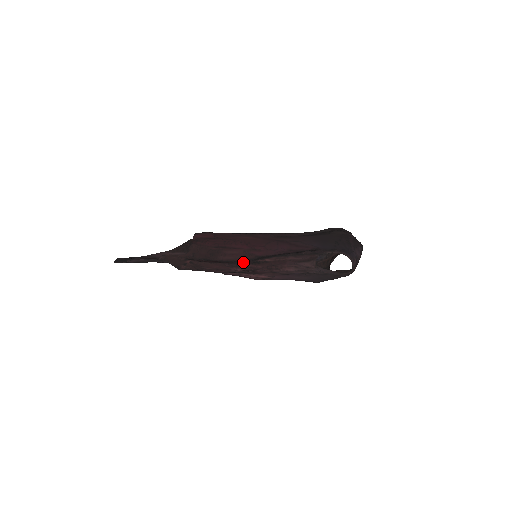
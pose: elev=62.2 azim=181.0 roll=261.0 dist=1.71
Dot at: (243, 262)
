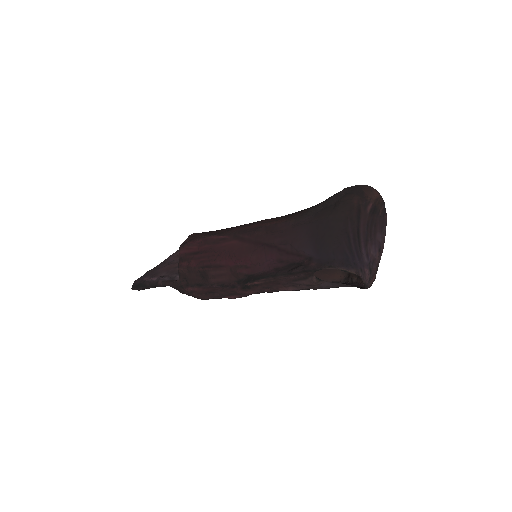
Dot at: (233, 286)
